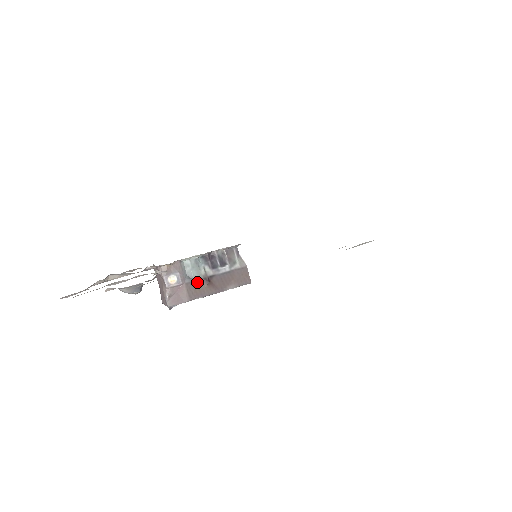
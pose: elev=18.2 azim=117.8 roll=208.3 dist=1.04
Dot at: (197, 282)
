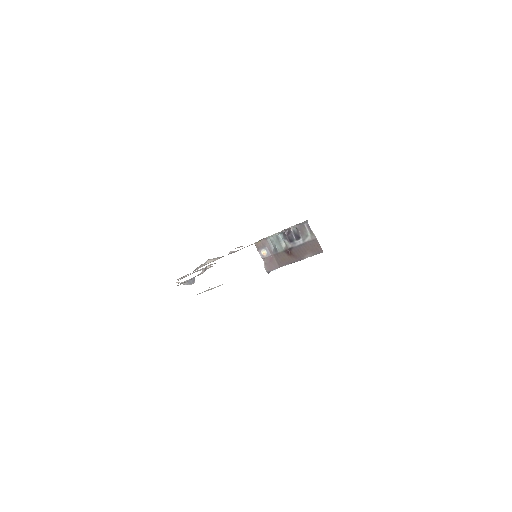
Dot at: (281, 253)
